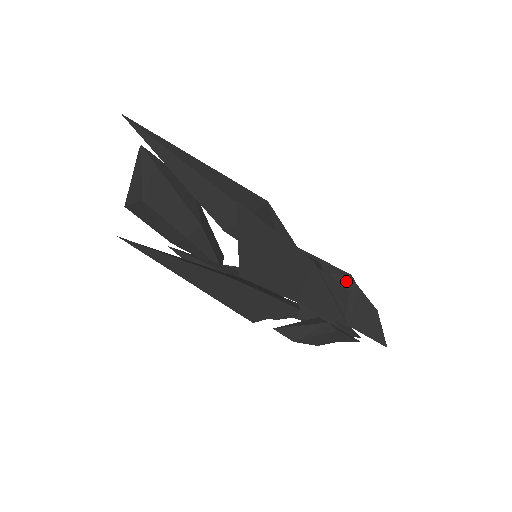
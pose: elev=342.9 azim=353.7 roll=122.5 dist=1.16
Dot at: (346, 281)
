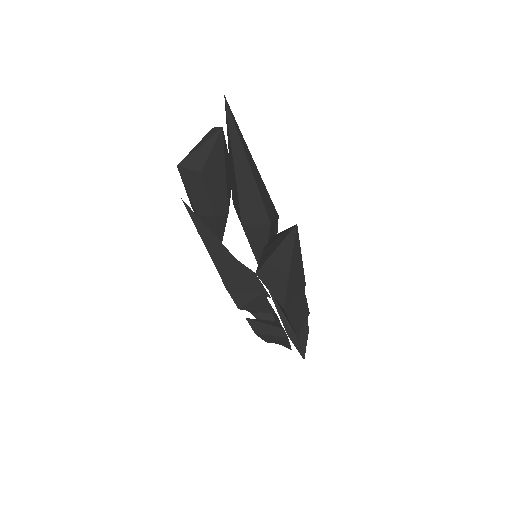
Dot at: occluded
